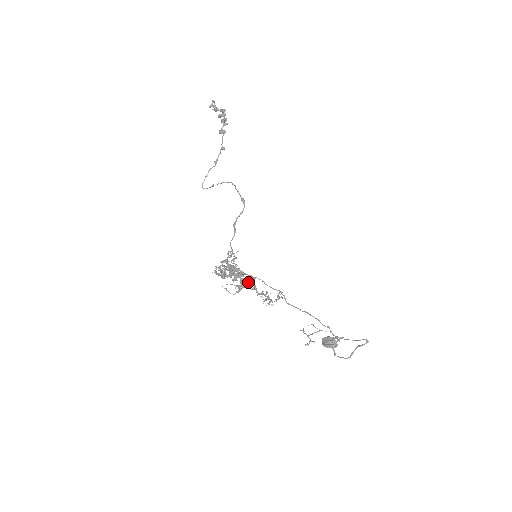
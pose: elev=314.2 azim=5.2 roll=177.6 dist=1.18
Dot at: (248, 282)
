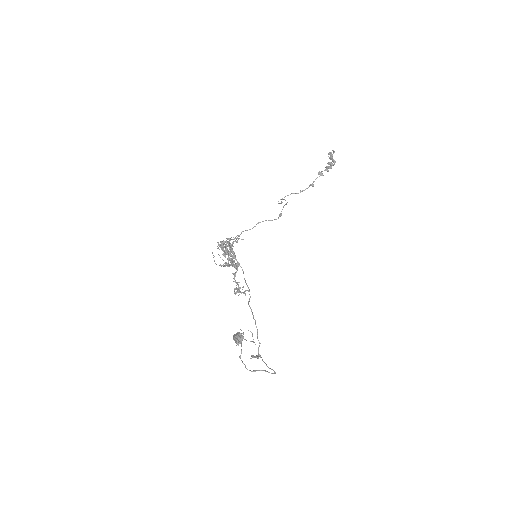
Dot at: (233, 266)
